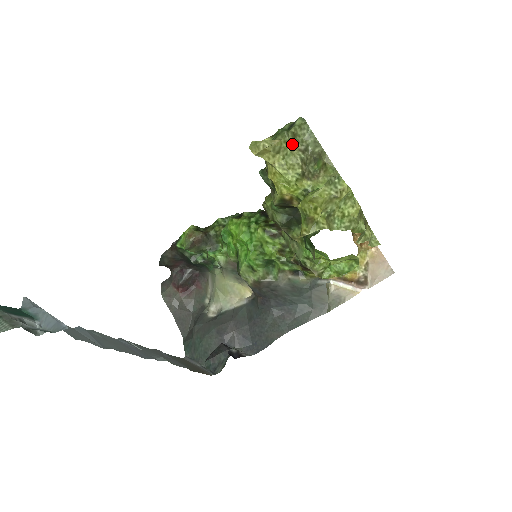
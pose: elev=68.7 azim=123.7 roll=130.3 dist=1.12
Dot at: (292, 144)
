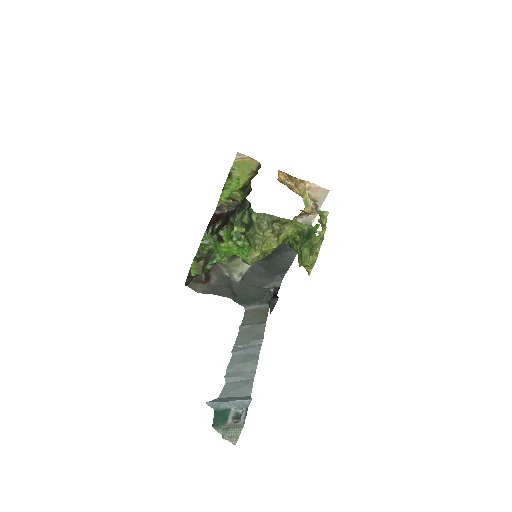
Dot at: (263, 234)
